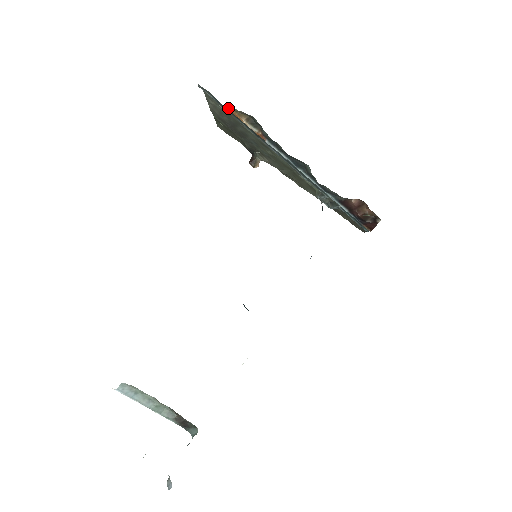
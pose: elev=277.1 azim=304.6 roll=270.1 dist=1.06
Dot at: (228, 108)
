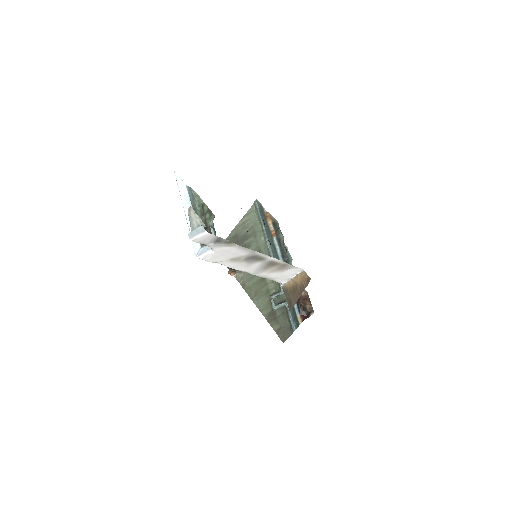
Dot at: (268, 212)
